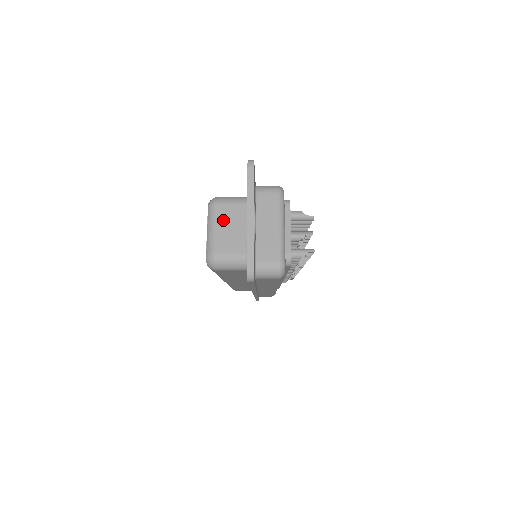
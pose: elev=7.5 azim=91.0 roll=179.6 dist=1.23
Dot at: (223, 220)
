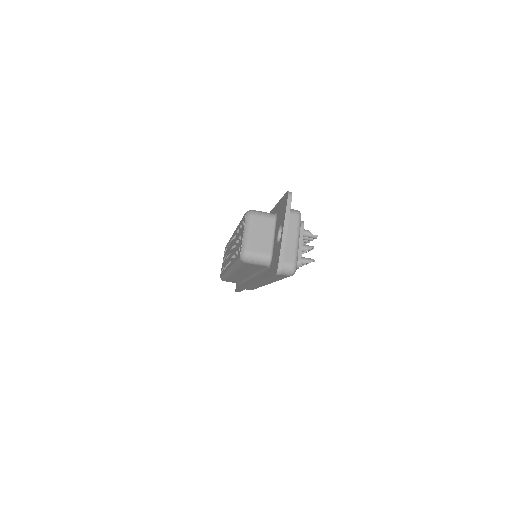
Dot at: (256, 228)
